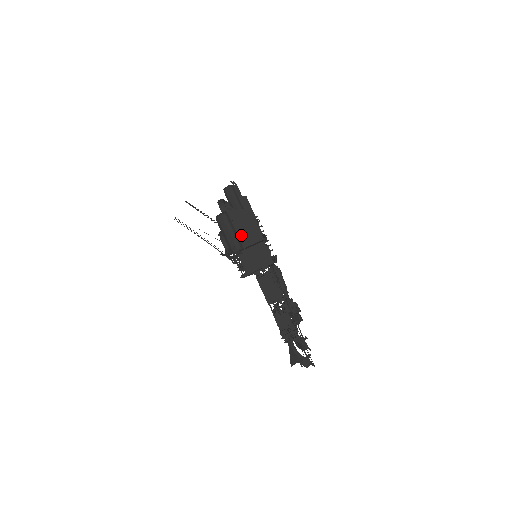
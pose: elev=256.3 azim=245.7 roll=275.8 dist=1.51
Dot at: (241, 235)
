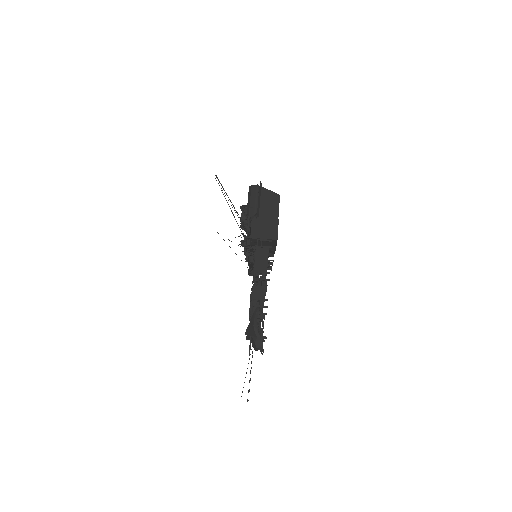
Dot at: (262, 210)
